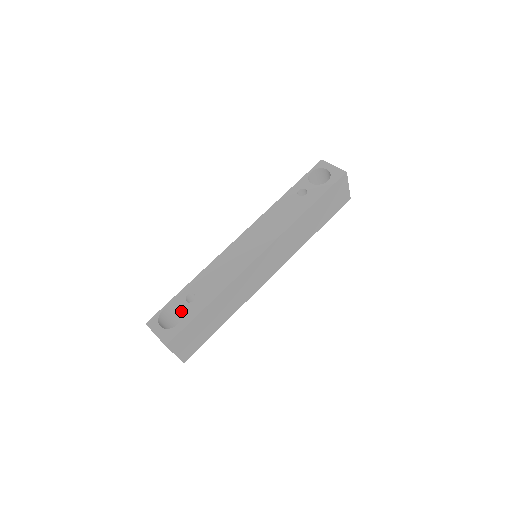
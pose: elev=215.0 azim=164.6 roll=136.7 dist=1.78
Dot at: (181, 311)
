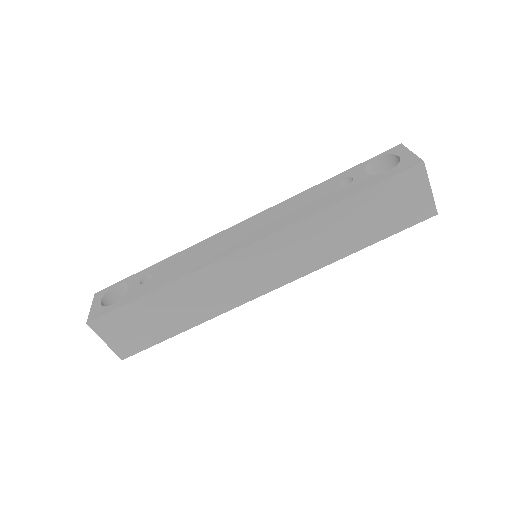
Dot at: (127, 290)
